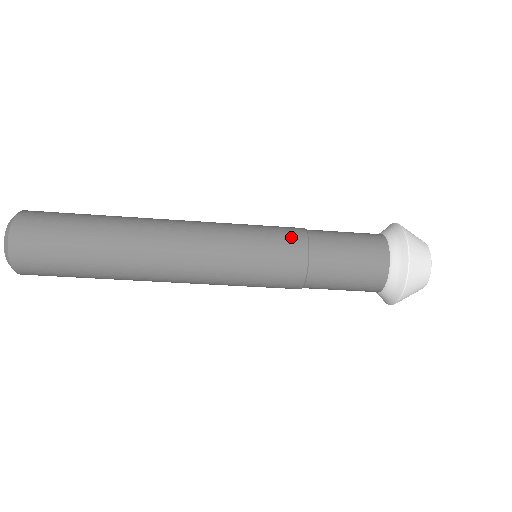
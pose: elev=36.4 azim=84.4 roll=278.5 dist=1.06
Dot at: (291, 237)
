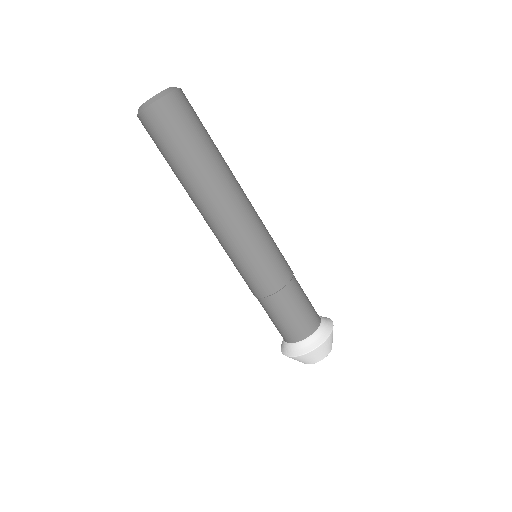
Dot at: occluded
